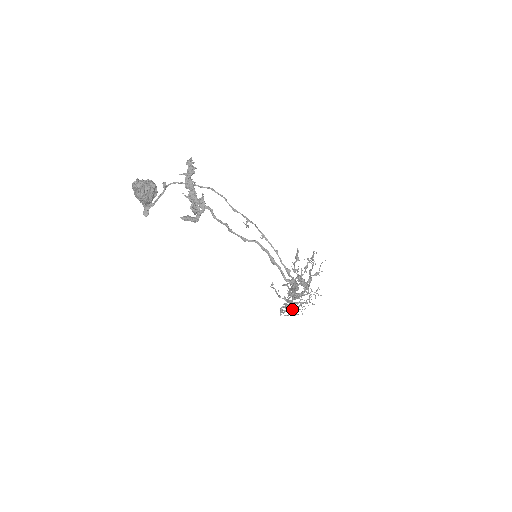
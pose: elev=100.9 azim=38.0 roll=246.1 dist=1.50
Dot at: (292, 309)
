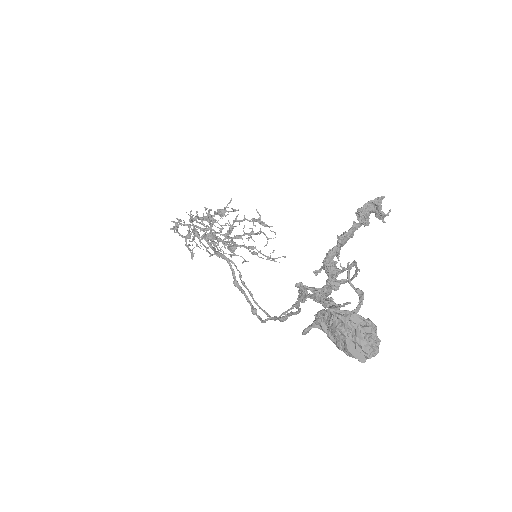
Dot at: occluded
